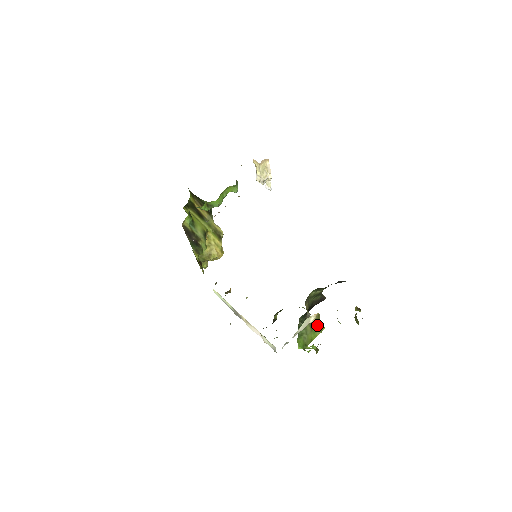
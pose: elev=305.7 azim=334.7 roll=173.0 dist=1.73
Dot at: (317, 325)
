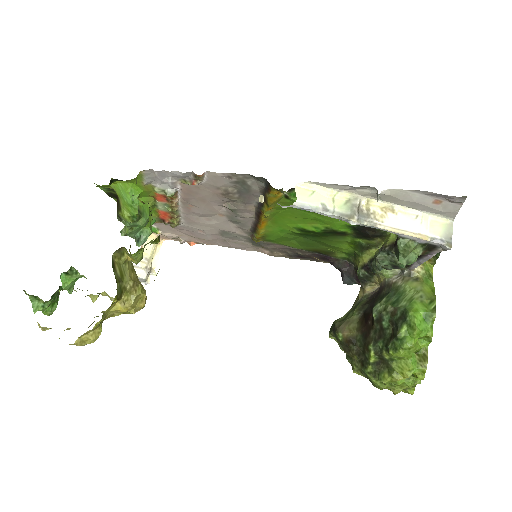
Dot at: (425, 267)
